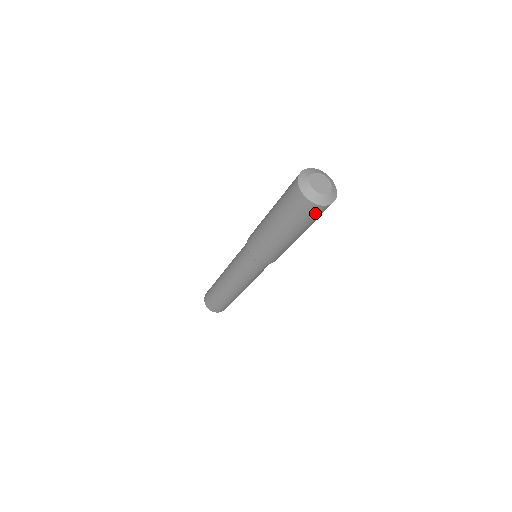
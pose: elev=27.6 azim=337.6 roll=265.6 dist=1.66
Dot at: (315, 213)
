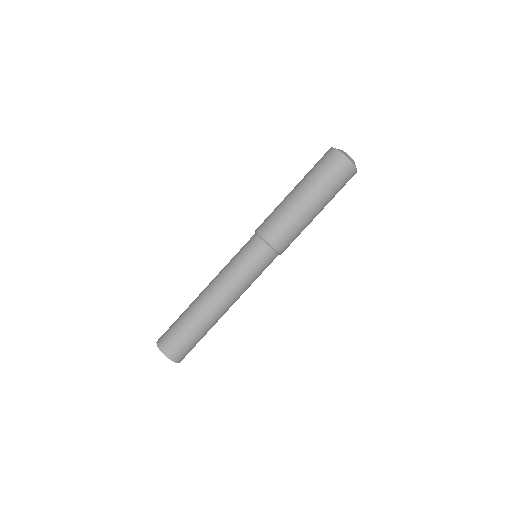
Dot at: (328, 158)
